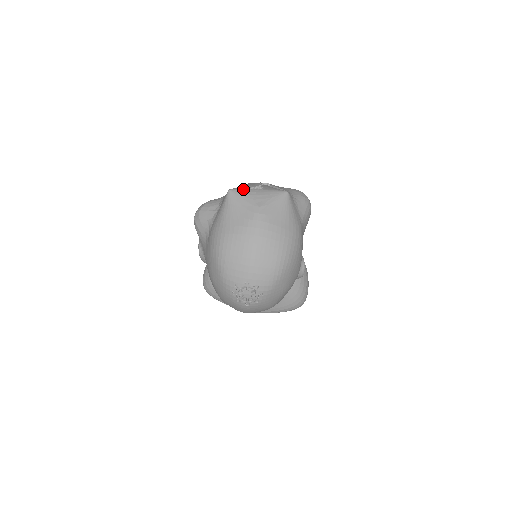
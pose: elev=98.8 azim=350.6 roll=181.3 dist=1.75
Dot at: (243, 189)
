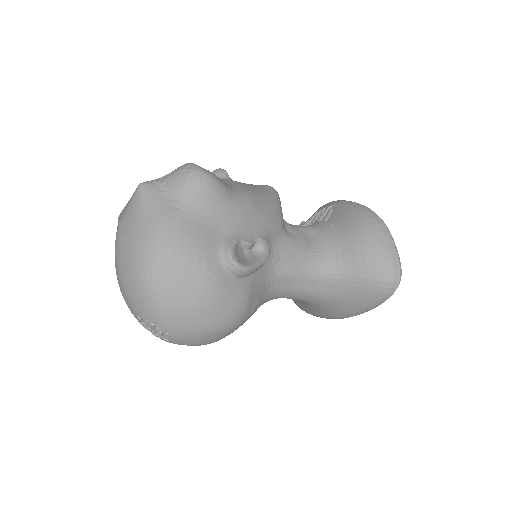
Dot at: occluded
